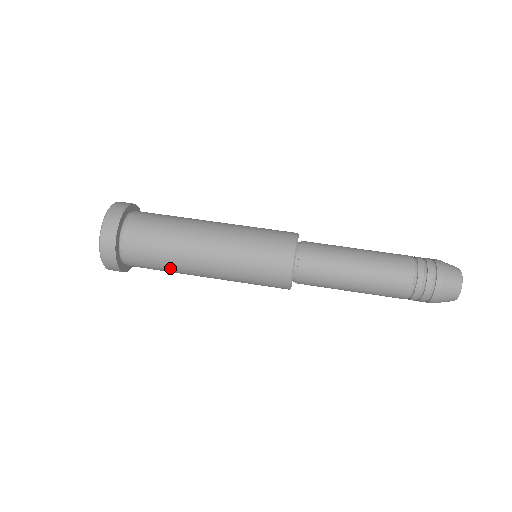
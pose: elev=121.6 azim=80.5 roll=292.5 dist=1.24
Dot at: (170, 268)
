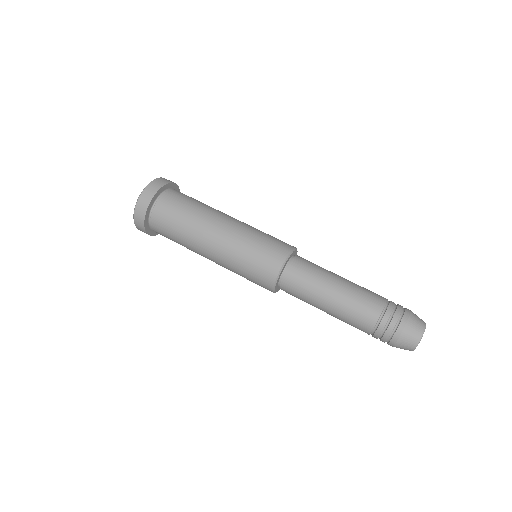
Dot at: (184, 244)
